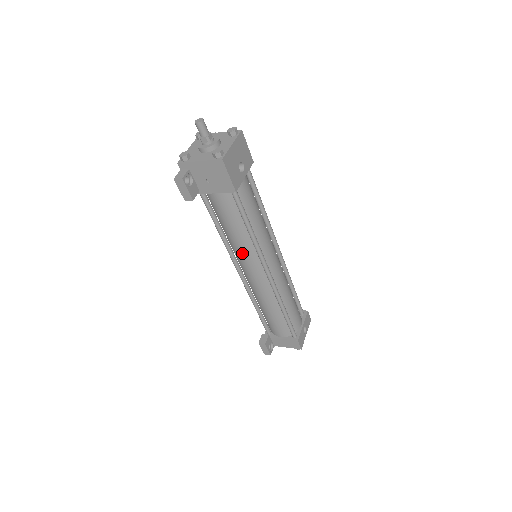
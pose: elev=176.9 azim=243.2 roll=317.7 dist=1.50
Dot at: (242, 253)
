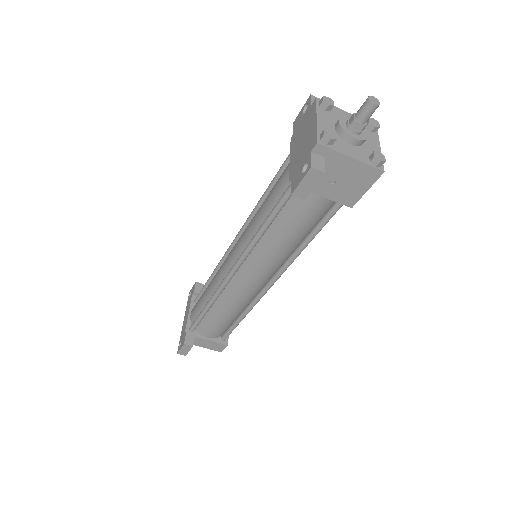
Dot at: (267, 259)
